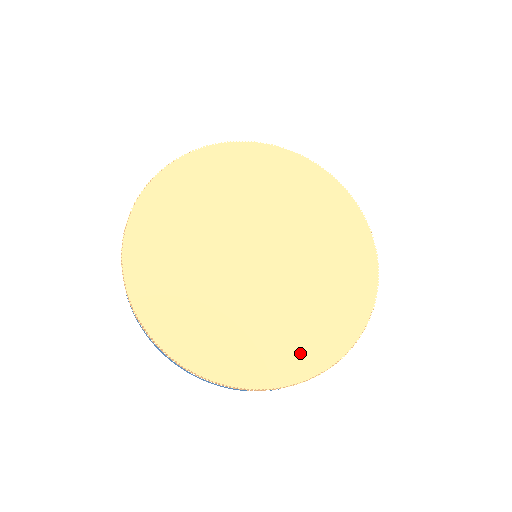
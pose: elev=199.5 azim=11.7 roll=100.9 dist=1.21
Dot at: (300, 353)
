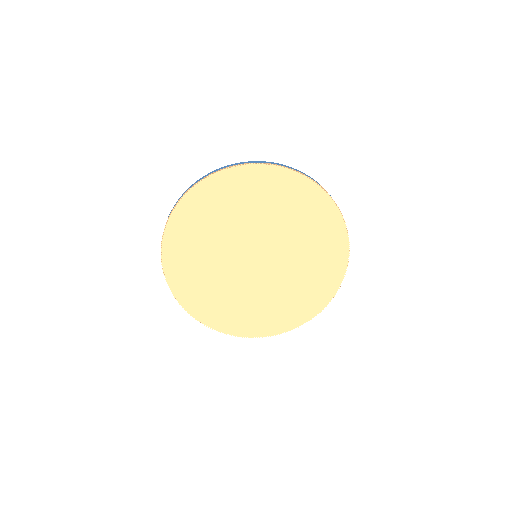
Dot at: (237, 322)
